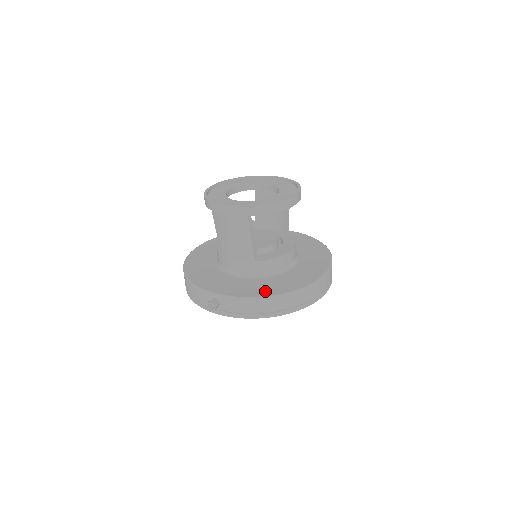
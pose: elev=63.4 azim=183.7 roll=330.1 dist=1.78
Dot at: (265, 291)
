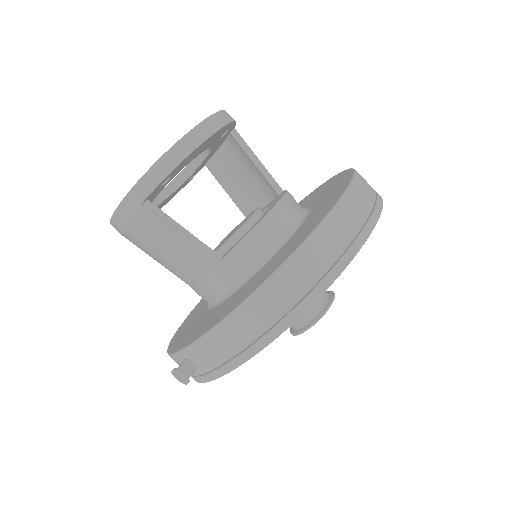
Dot at: (236, 302)
